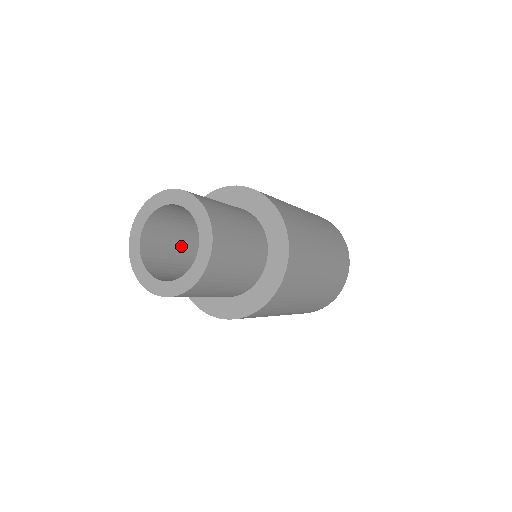
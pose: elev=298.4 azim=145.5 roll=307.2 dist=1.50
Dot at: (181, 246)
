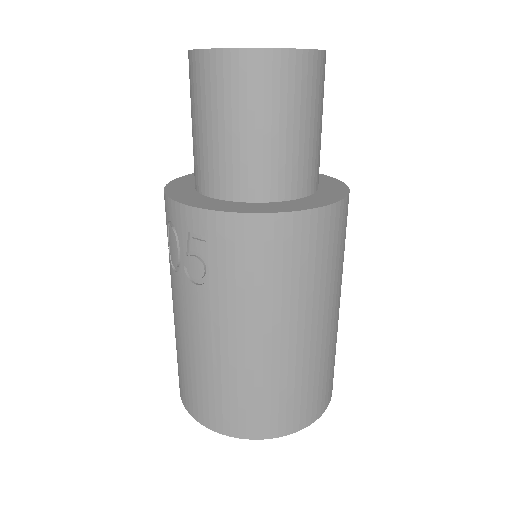
Dot at: occluded
